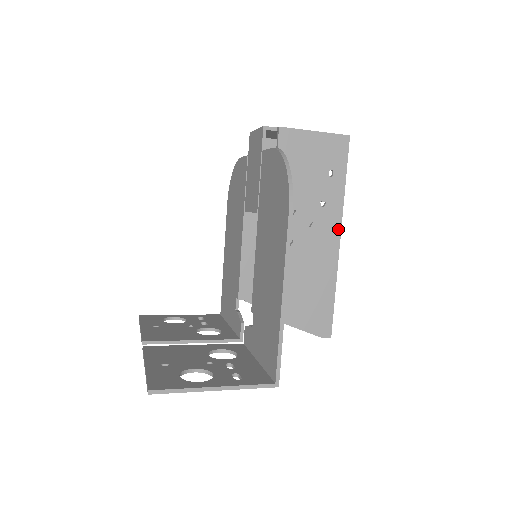
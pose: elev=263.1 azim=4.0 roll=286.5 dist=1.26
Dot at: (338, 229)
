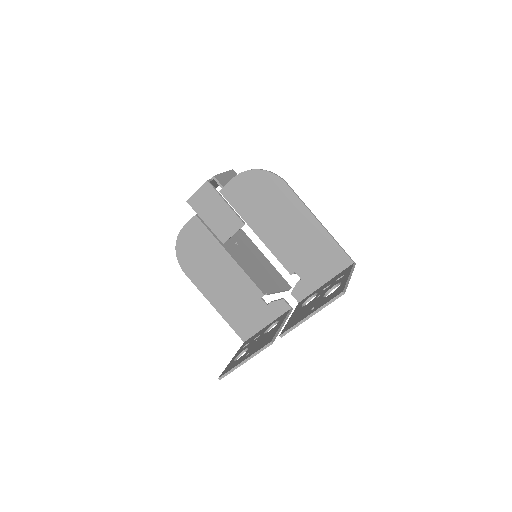
Dot at: occluded
